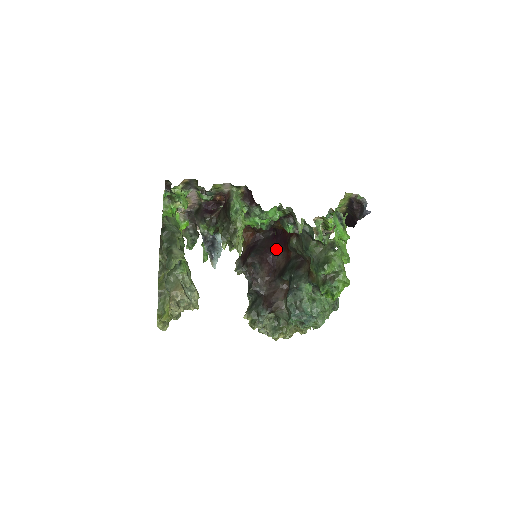
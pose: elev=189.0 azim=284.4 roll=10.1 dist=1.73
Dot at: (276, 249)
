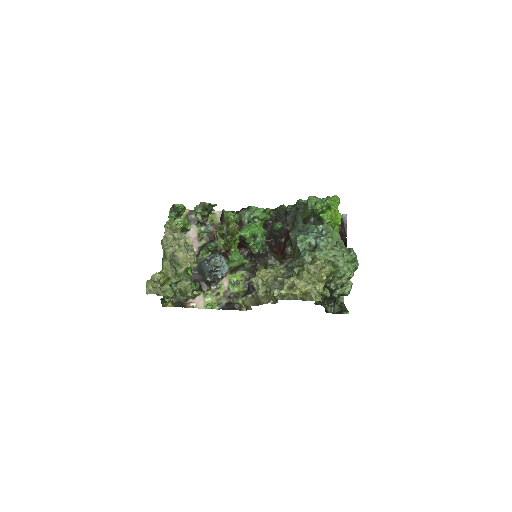
Dot at: occluded
